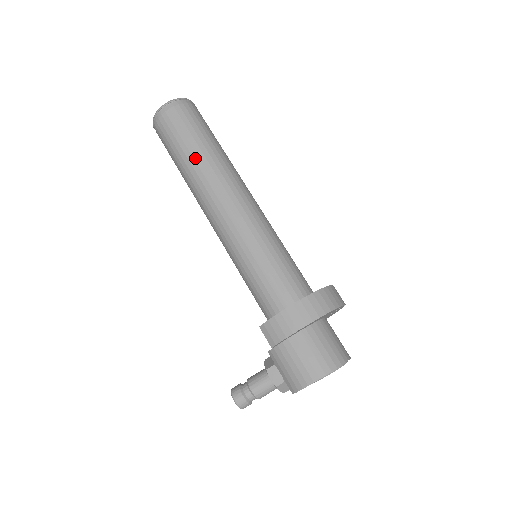
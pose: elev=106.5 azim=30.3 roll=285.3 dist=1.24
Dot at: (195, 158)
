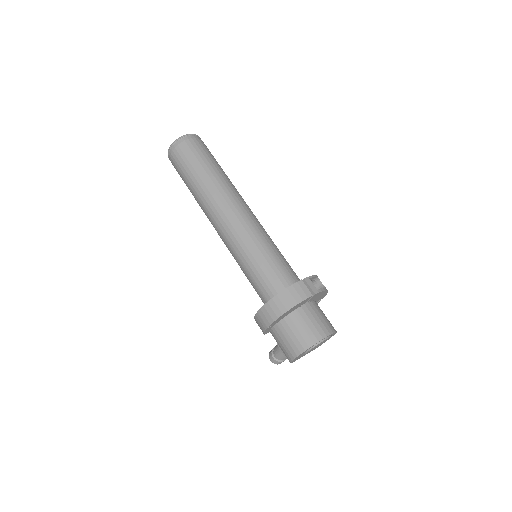
Dot at: (194, 192)
